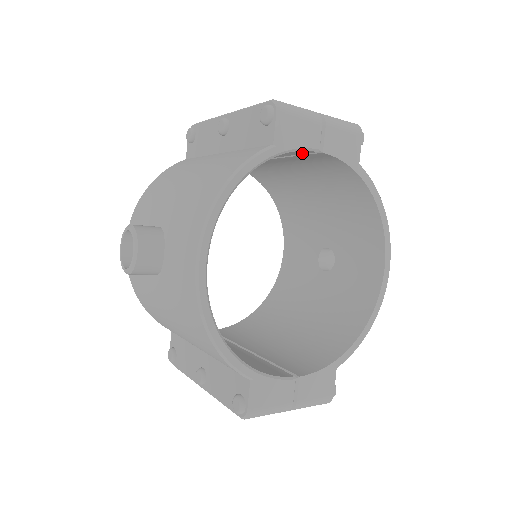
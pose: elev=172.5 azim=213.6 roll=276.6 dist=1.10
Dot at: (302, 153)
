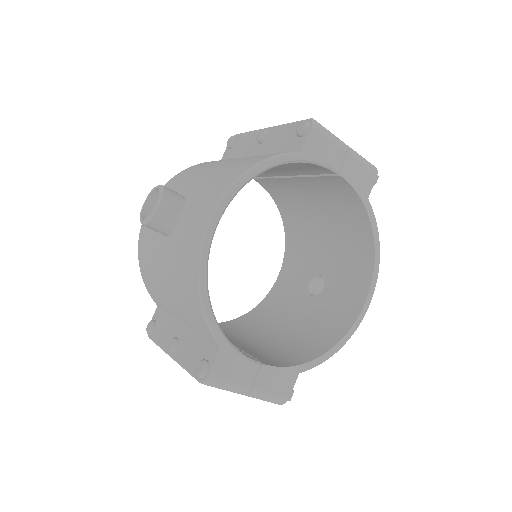
Dot at: (323, 173)
